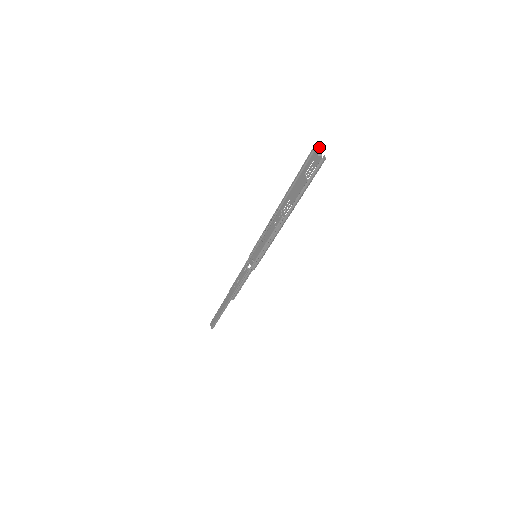
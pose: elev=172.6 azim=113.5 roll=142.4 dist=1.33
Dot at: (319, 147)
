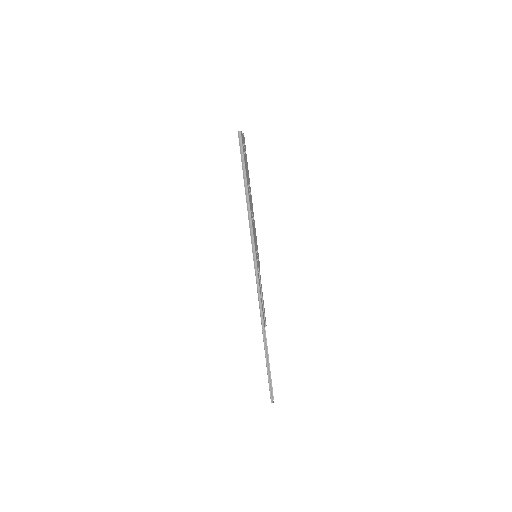
Dot at: (243, 134)
